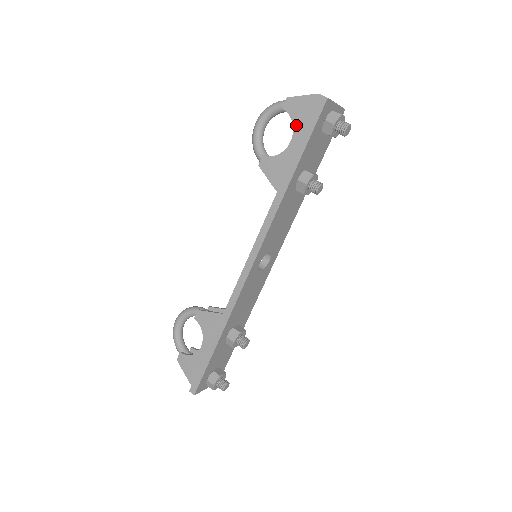
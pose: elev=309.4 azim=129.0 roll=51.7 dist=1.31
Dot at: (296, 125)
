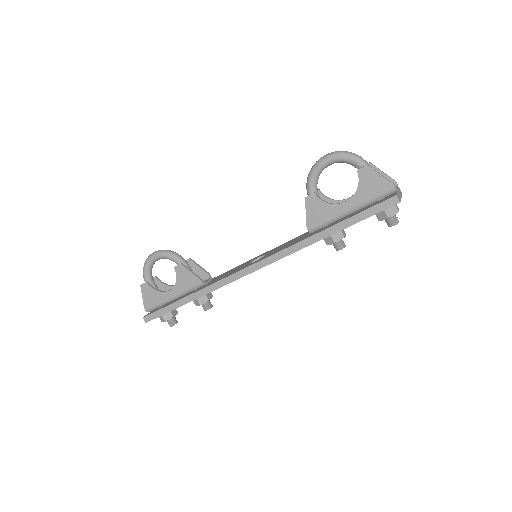
Dot at: (359, 193)
